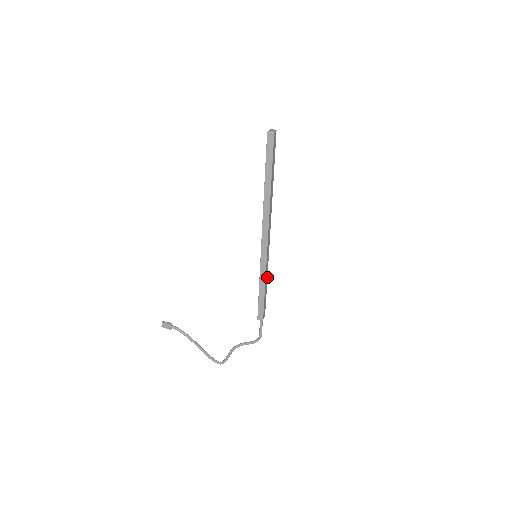
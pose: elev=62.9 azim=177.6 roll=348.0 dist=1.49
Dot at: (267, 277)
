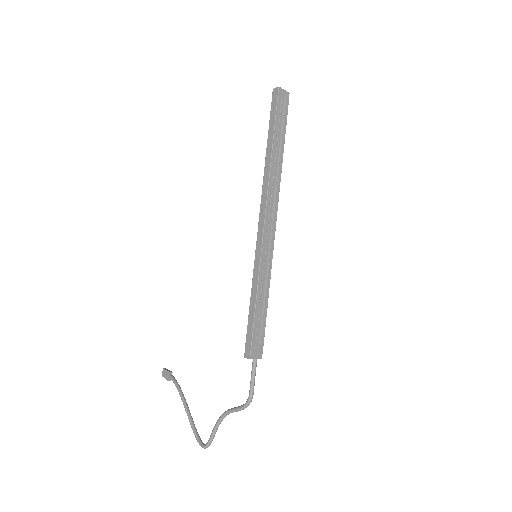
Dot at: occluded
